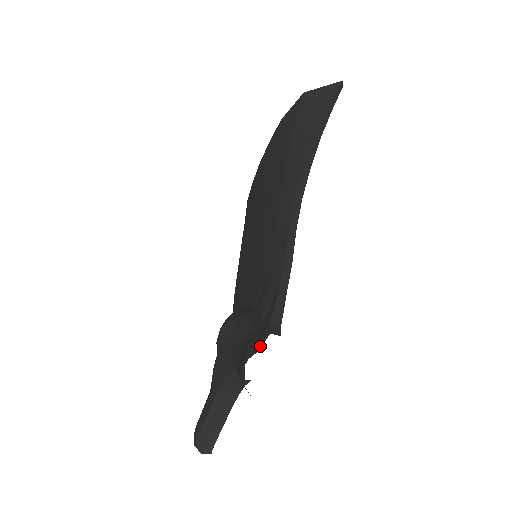
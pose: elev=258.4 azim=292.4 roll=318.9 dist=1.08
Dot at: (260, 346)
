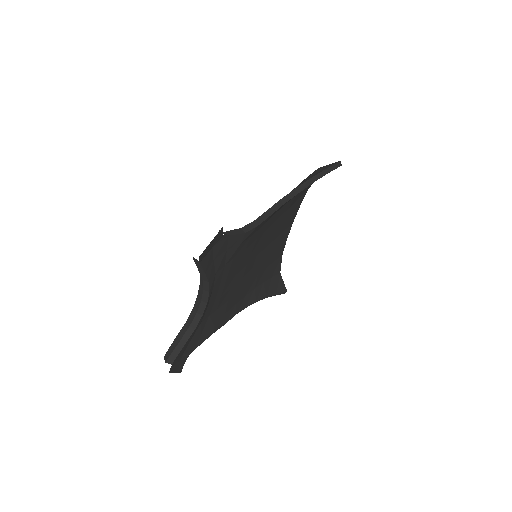
Dot at: occluded
